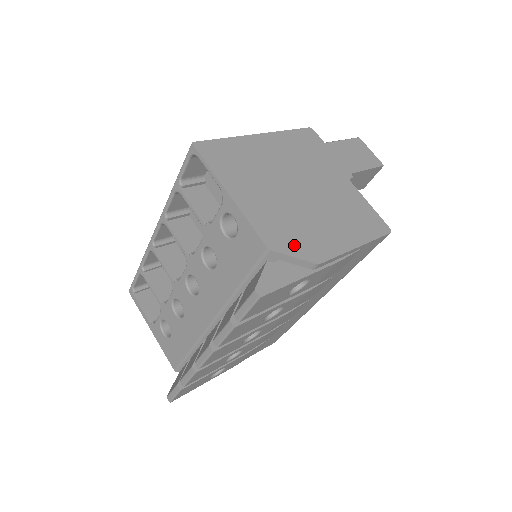
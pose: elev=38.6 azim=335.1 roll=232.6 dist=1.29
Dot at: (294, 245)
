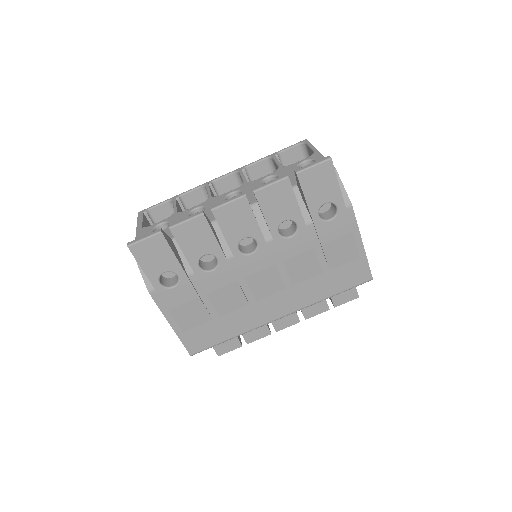
Dot at: occluded
